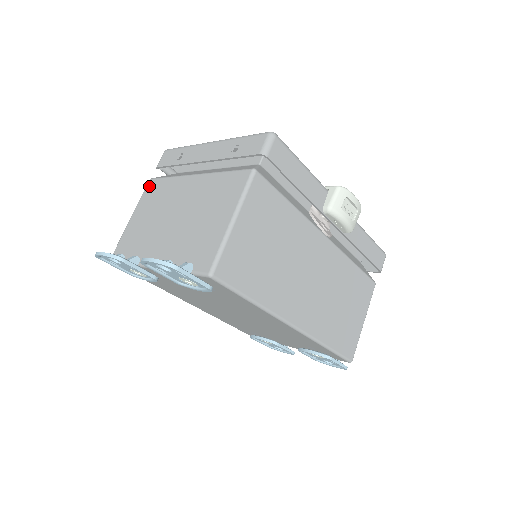
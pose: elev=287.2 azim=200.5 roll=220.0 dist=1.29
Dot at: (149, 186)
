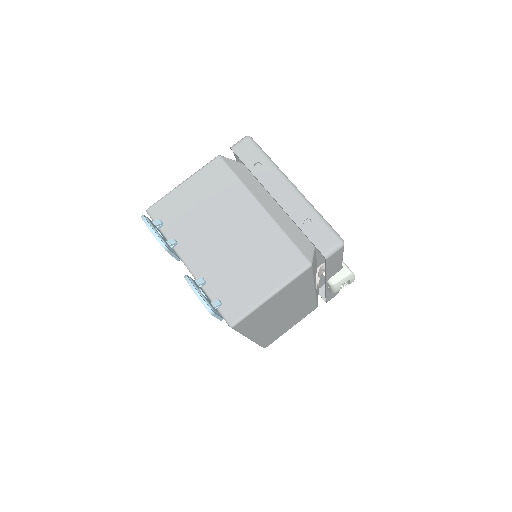
Dot at: (215, 165)
